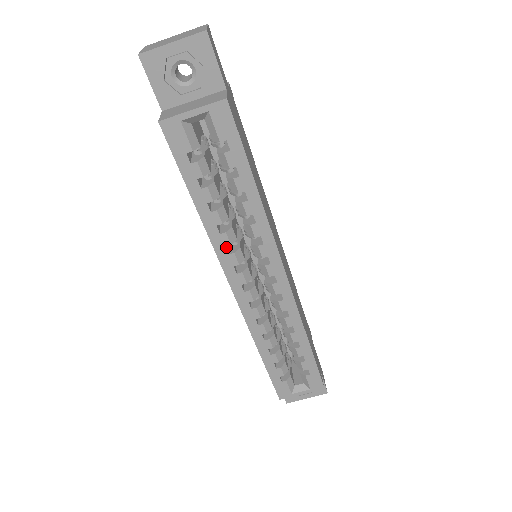
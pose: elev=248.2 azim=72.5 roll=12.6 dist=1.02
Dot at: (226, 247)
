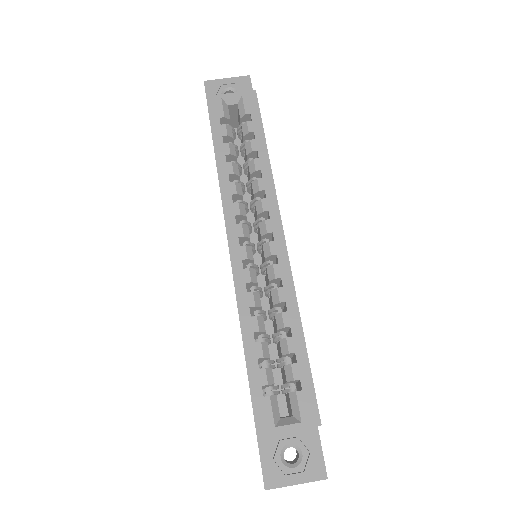
Dot at: (232, 199)
